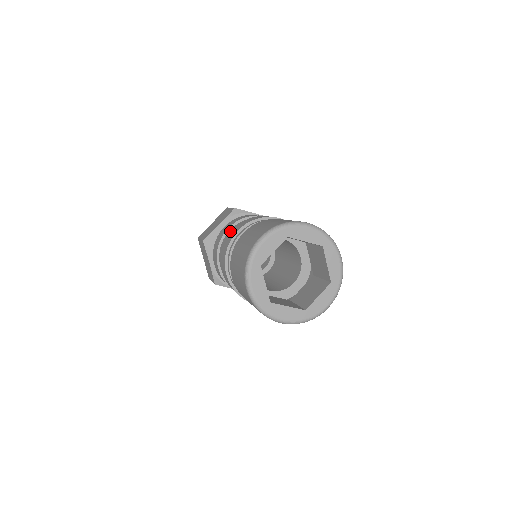
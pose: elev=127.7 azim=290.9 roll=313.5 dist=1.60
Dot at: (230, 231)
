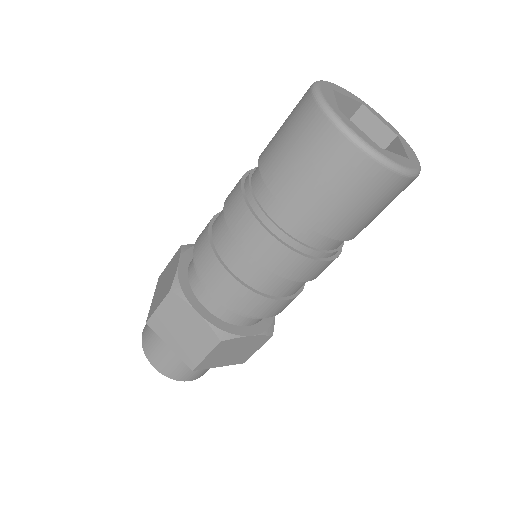
Dot at: (216, 223)
